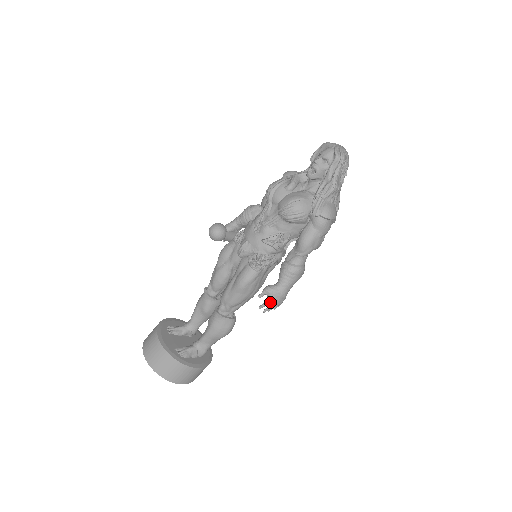
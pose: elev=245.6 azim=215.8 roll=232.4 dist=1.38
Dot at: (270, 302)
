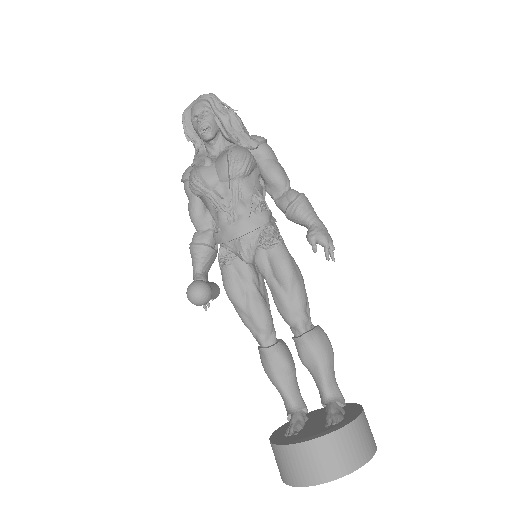
Dot at: (327, 242)
